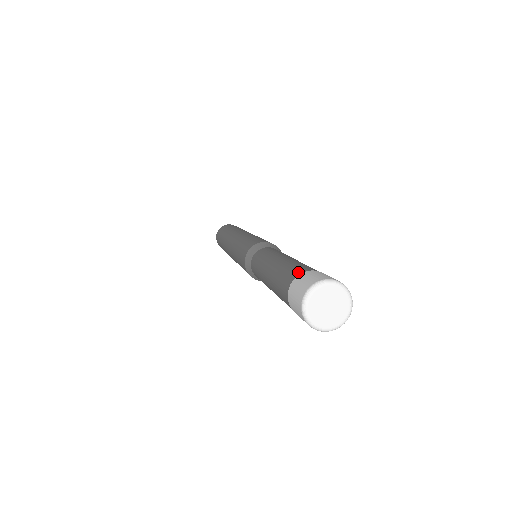
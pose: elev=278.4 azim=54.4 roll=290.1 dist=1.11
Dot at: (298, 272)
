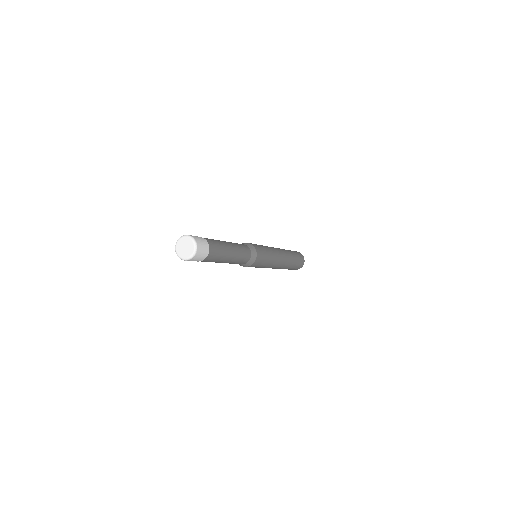
Dot at: occluded
